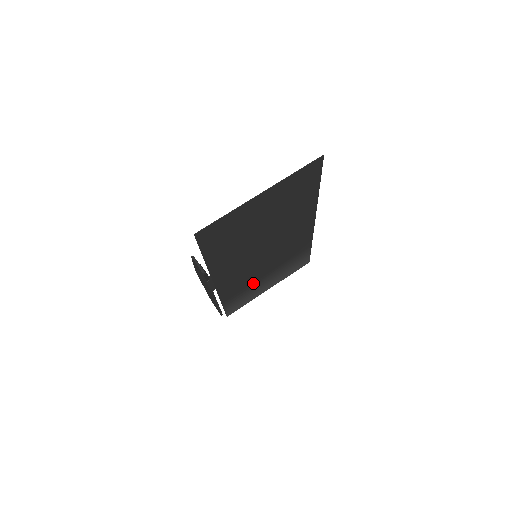
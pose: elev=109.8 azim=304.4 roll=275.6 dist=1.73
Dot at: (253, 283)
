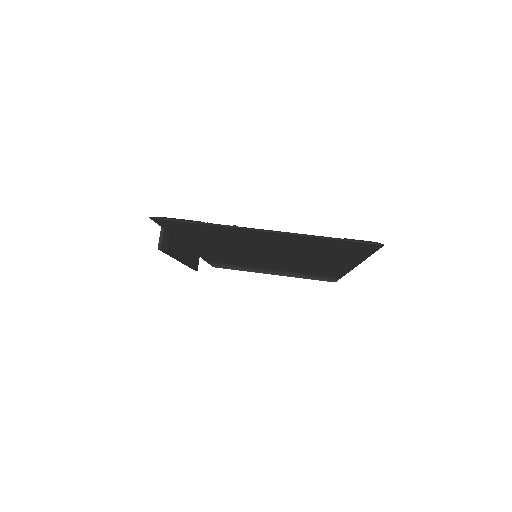
Dot at: (251, 266)
